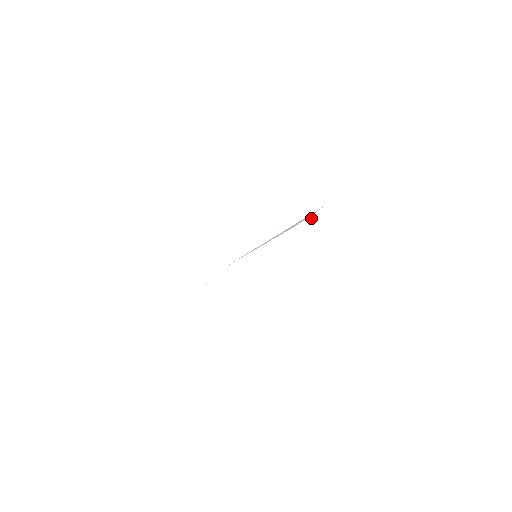
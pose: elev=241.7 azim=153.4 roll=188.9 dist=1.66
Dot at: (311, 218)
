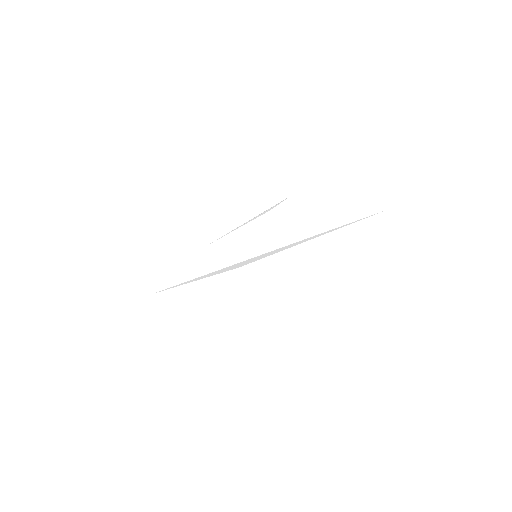
Dot at: (340, 227)
